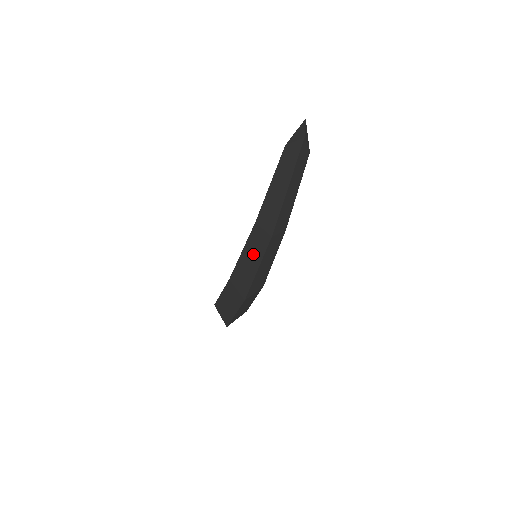
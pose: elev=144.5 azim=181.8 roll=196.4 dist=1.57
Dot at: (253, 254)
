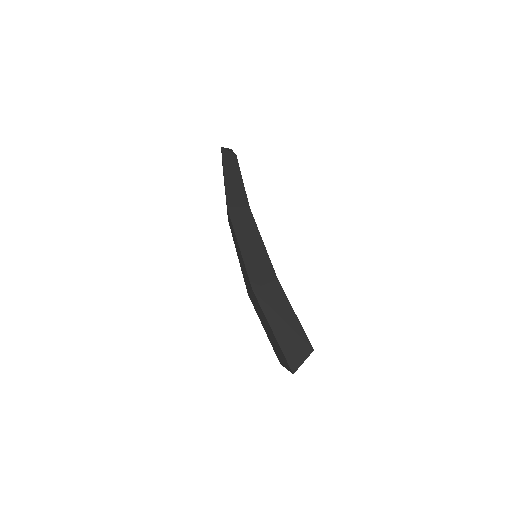
Dot at: (235, 241)
